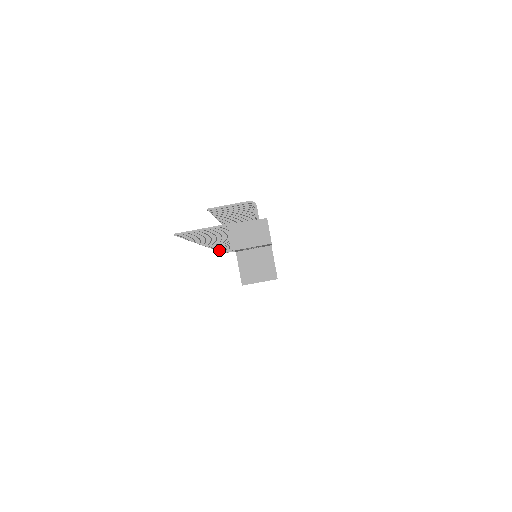
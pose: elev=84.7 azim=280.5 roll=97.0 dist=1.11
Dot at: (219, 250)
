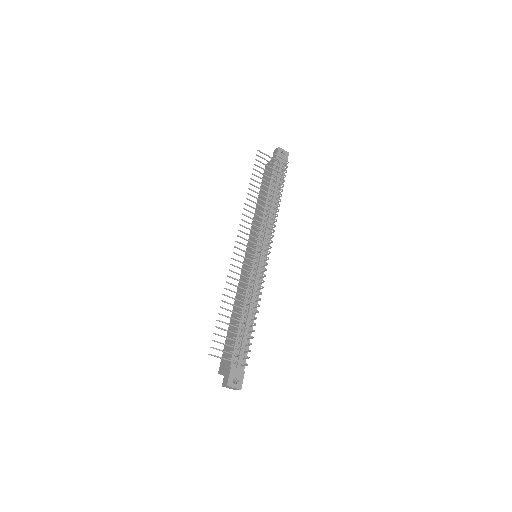
Dot at: (248, 194)
